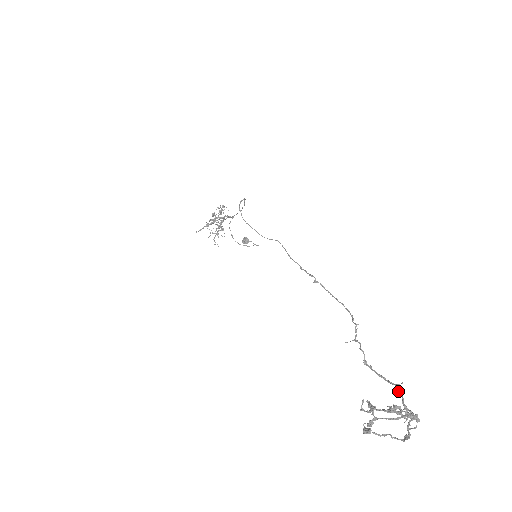
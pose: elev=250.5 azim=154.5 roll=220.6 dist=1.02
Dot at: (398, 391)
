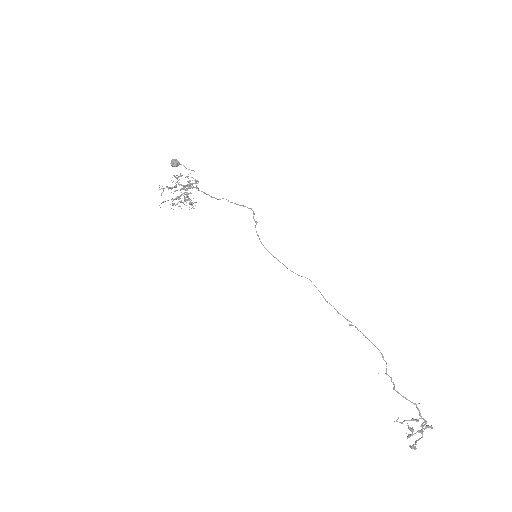
Dot at: (417, 409)
